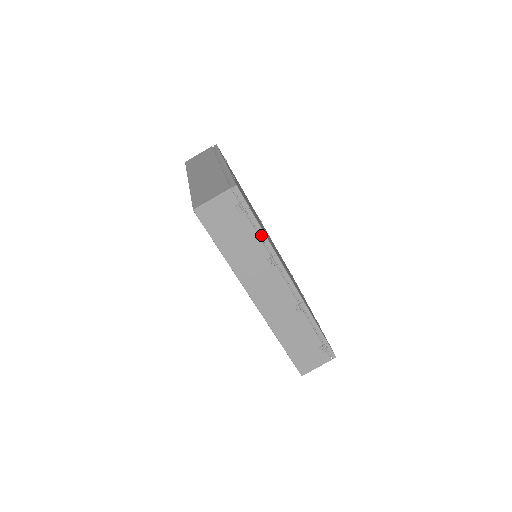
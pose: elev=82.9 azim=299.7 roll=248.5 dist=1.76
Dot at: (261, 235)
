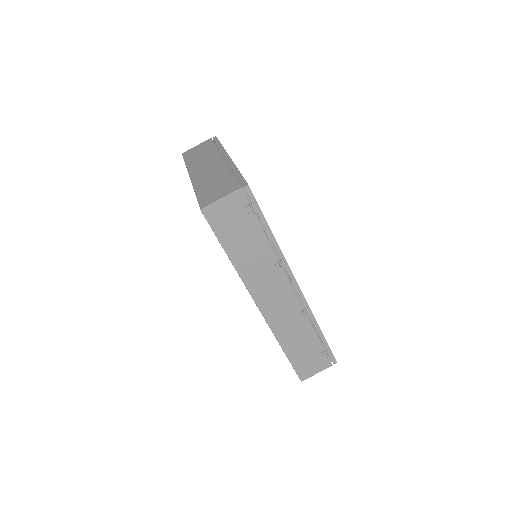
Dot at: (270, 238)
